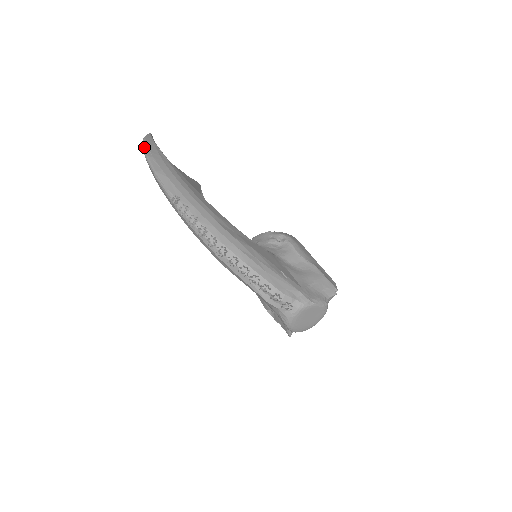
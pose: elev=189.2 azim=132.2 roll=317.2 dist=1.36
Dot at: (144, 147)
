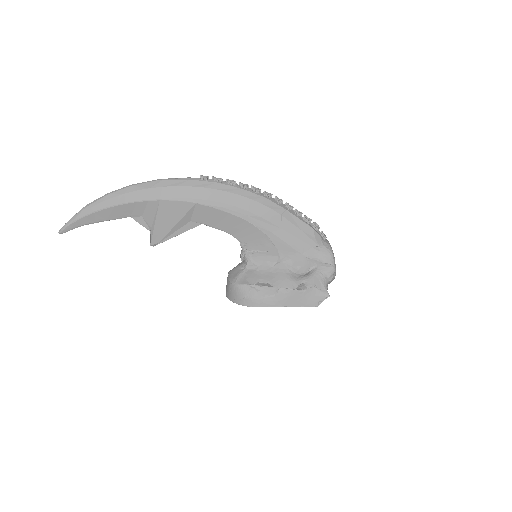
Dot at: (111, 192)
